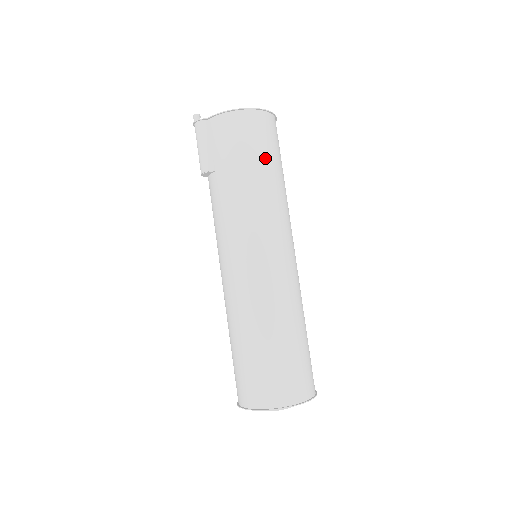
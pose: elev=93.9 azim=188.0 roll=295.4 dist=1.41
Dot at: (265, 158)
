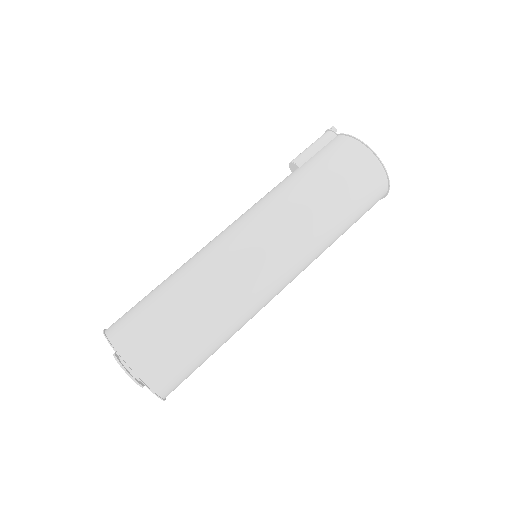
Dot at: (342, 191)
